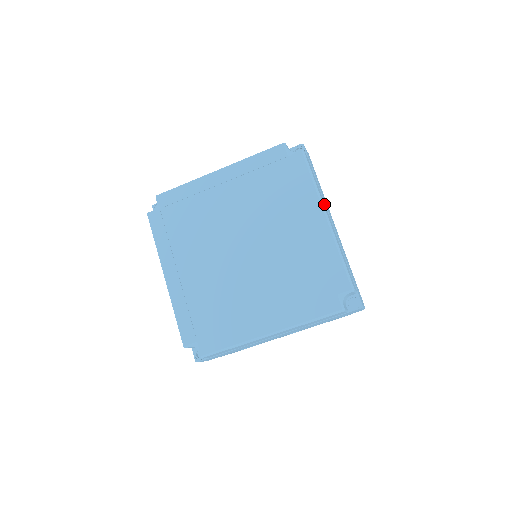
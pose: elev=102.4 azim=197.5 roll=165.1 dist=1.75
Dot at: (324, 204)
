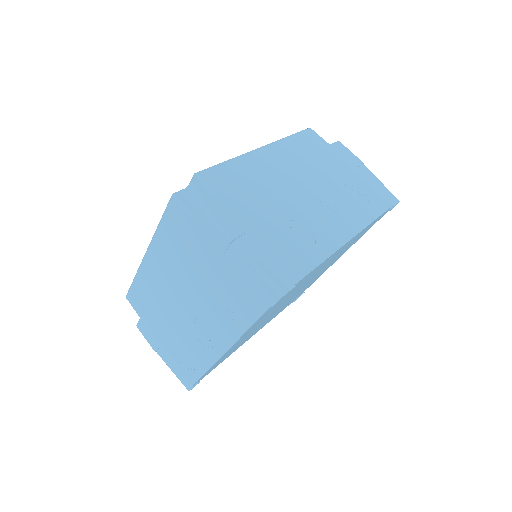
Dot at: (286, 154)
